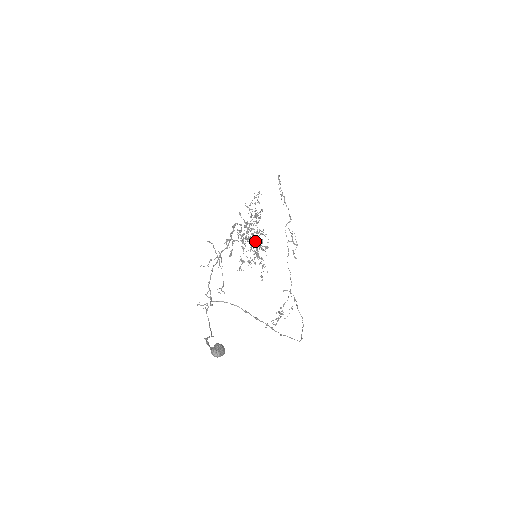
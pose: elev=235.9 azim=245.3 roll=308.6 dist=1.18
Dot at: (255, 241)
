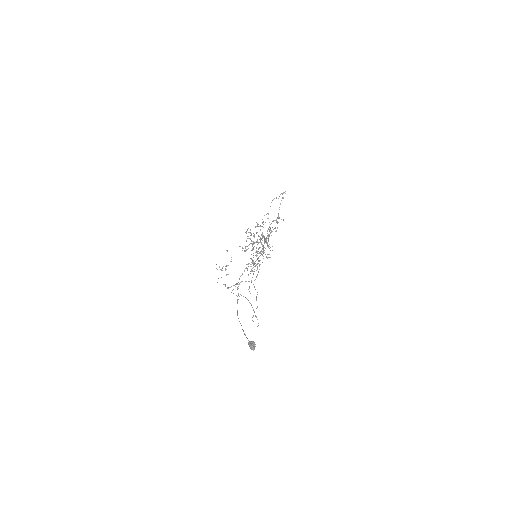
Dot at: occluded
